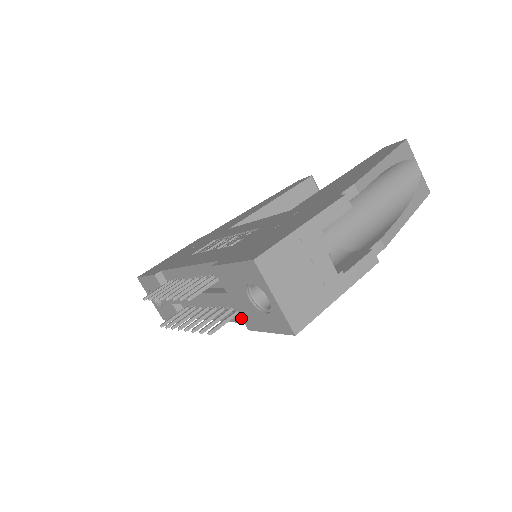
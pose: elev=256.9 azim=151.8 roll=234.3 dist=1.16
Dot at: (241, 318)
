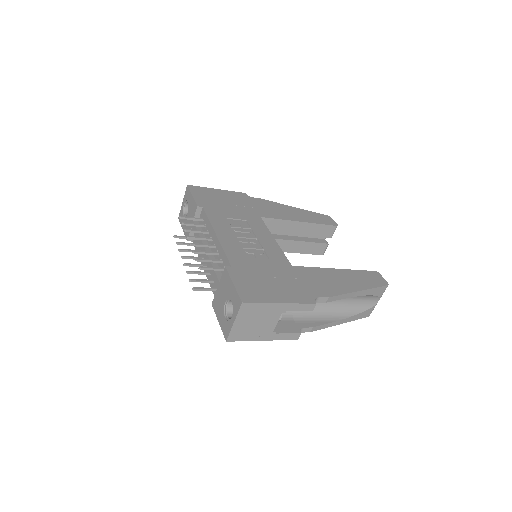
Dot at: (215, 291)
